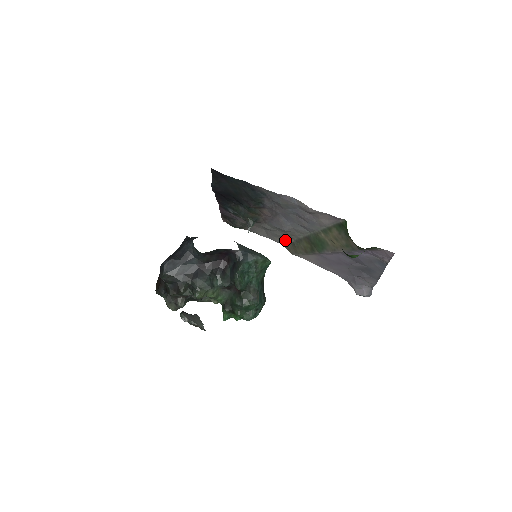
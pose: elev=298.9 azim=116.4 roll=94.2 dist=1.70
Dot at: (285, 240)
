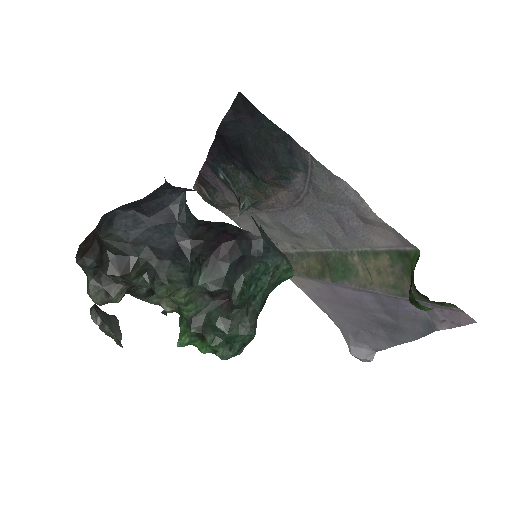
Dot at: (278, 247)
